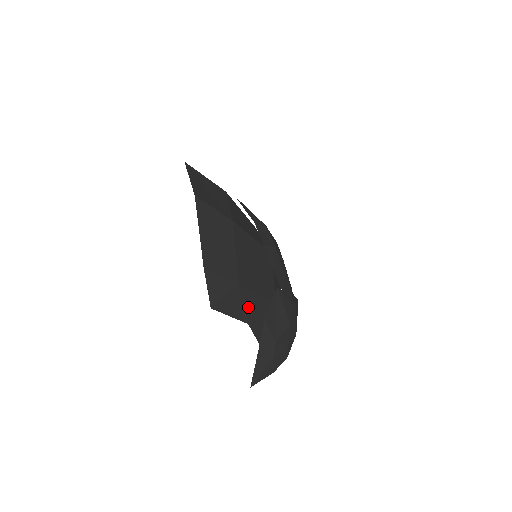
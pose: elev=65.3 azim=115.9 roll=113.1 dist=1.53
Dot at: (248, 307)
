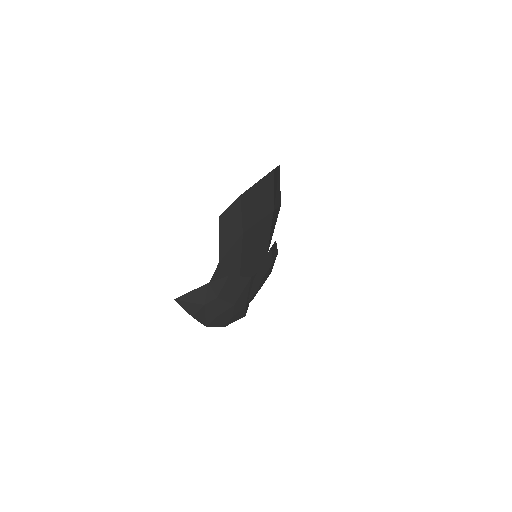
Dot at: (230, 255)
